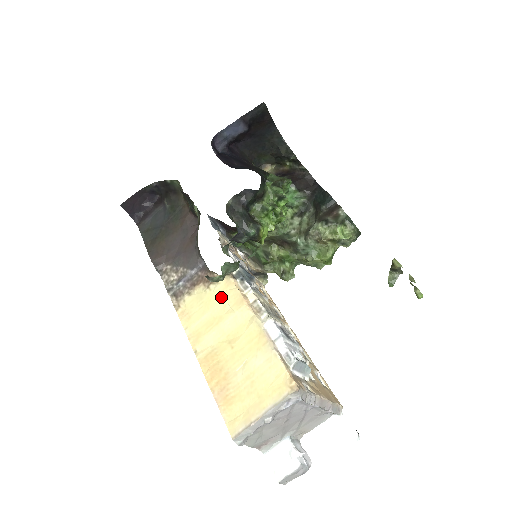
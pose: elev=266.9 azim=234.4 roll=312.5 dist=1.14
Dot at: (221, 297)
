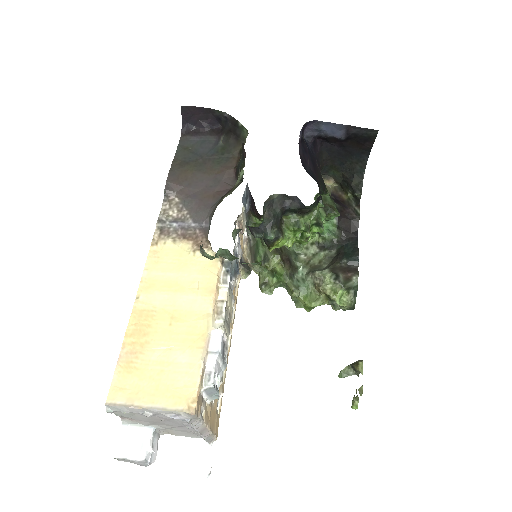
Dot at: (198, 270)
